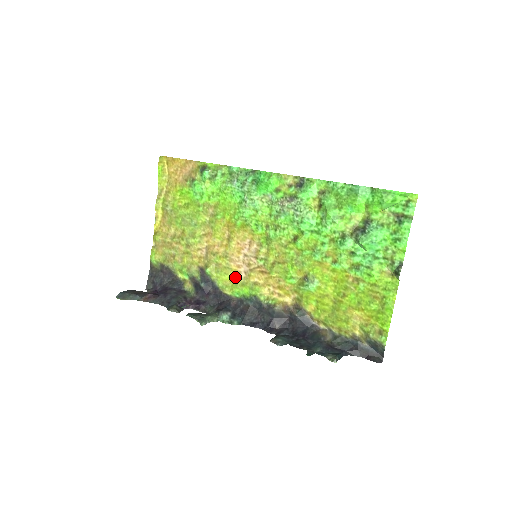
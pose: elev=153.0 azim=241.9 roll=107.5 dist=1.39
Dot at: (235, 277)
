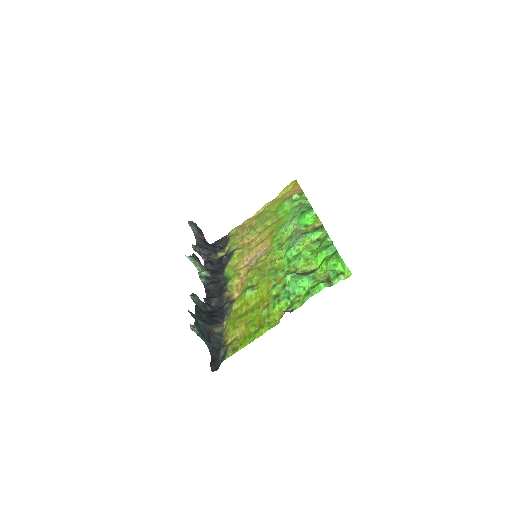
Dot at: (238, 264)
